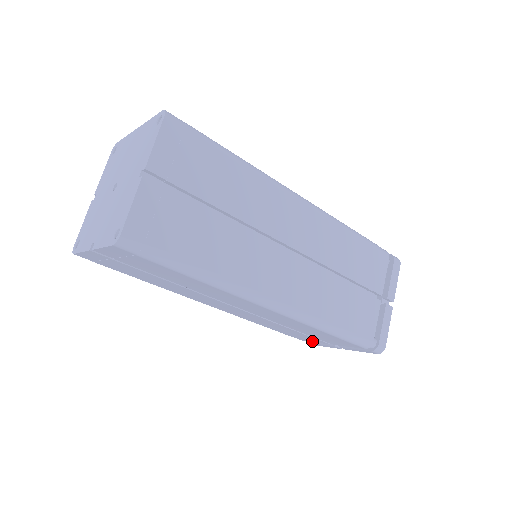
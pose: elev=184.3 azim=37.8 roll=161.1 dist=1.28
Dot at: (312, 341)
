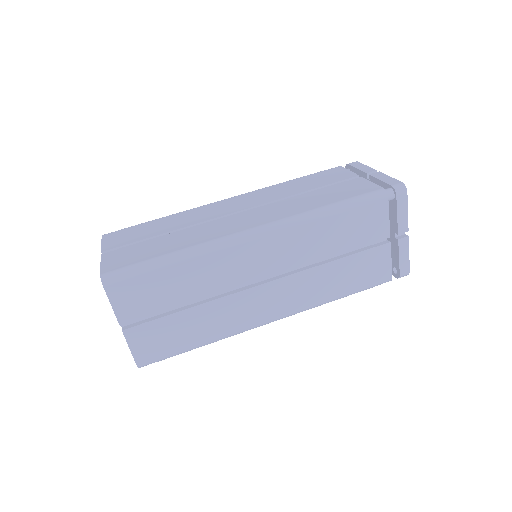
Dot at: (388, 263)
